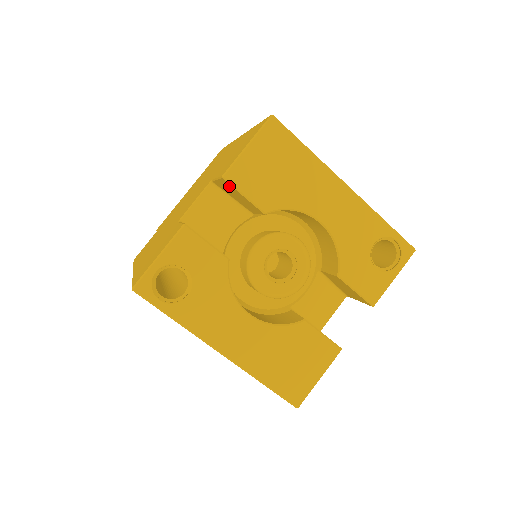
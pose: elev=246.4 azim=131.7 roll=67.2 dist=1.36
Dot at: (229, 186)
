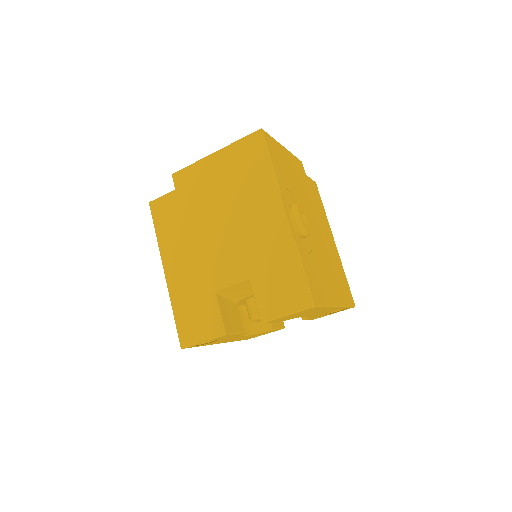
Dot at: occluded
